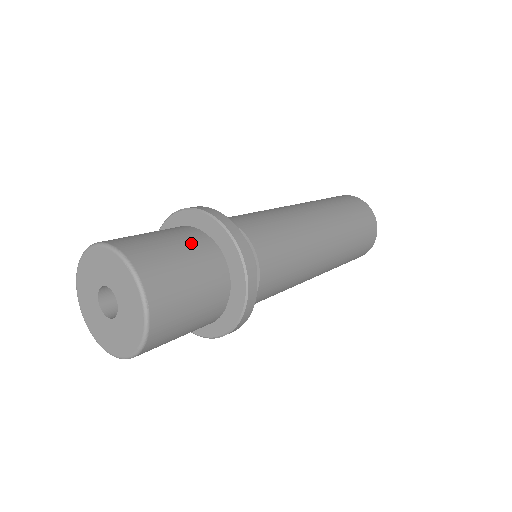
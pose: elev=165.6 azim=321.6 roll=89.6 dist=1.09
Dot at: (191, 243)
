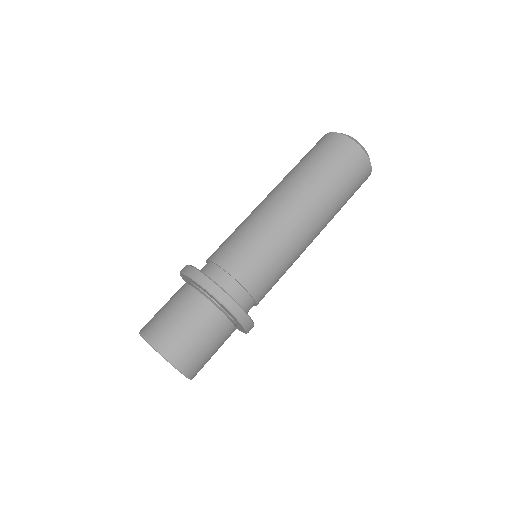
Dot at: (192, 311)
